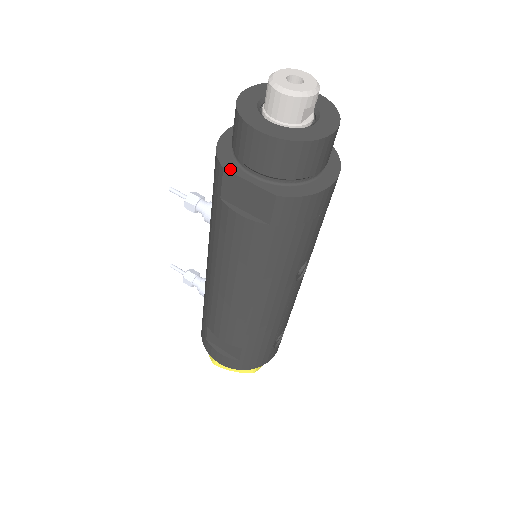
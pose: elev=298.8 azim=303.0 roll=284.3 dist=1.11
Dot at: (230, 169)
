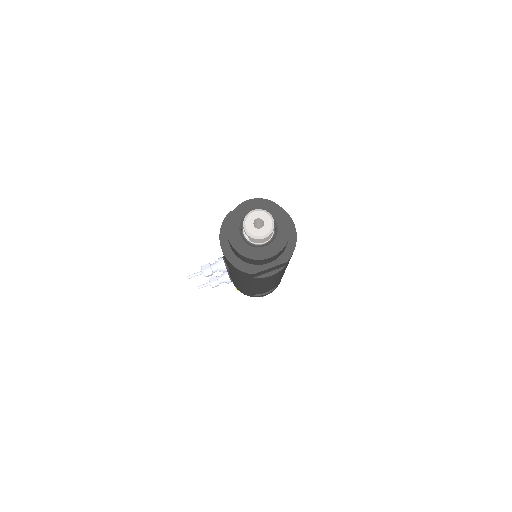
Dot at: (256, 271)
